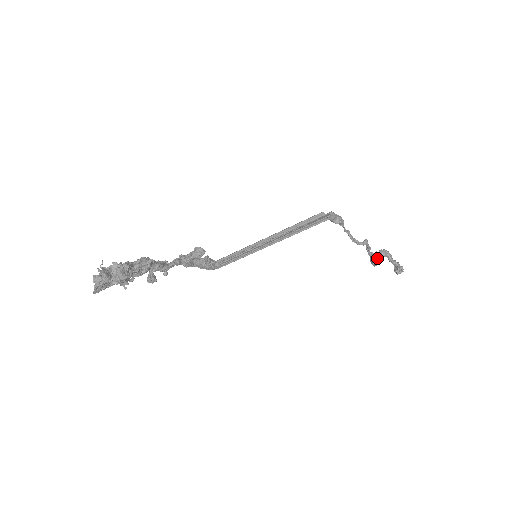
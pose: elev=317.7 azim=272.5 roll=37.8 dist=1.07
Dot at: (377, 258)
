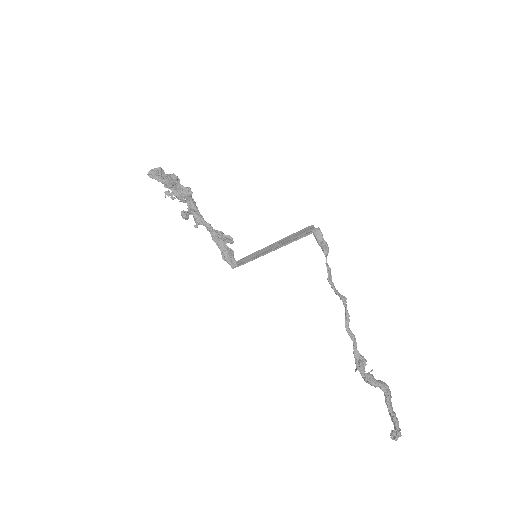
Dot at: (362, 361)
